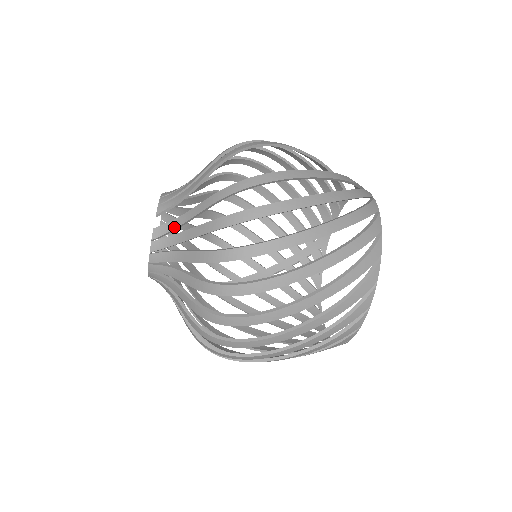
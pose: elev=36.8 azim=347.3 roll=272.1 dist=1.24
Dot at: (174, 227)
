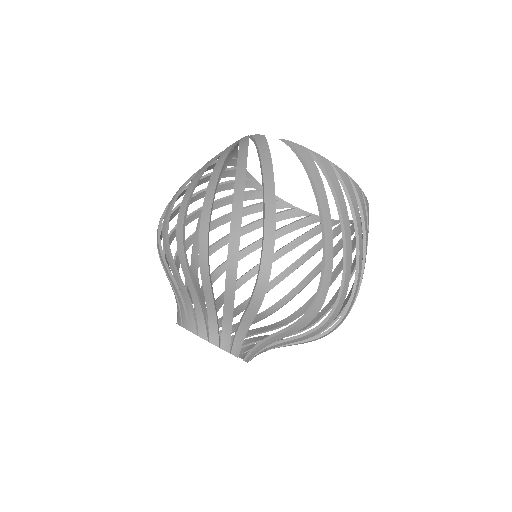
Dot at: (261, 349)
